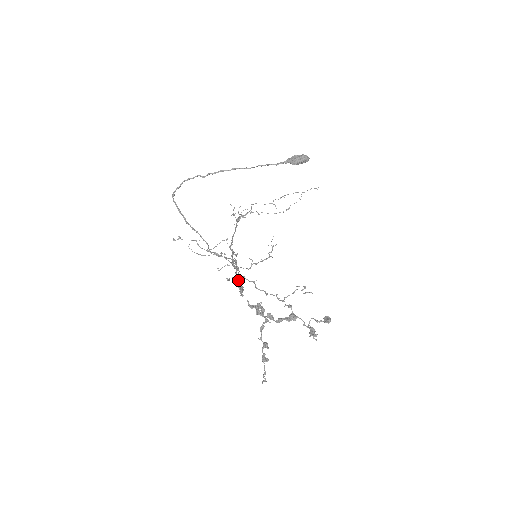
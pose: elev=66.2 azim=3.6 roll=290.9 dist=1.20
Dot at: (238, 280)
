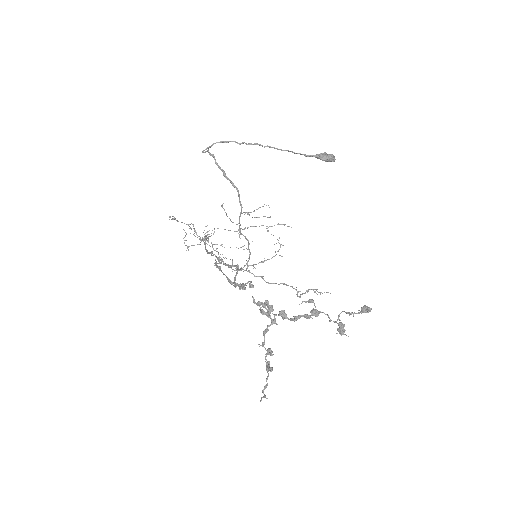
Dot at: (231, 281)
